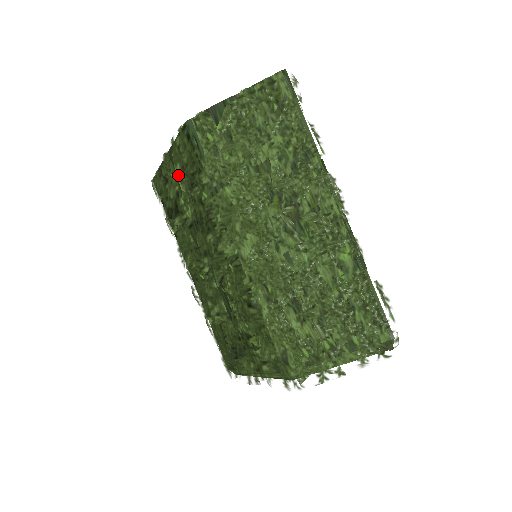
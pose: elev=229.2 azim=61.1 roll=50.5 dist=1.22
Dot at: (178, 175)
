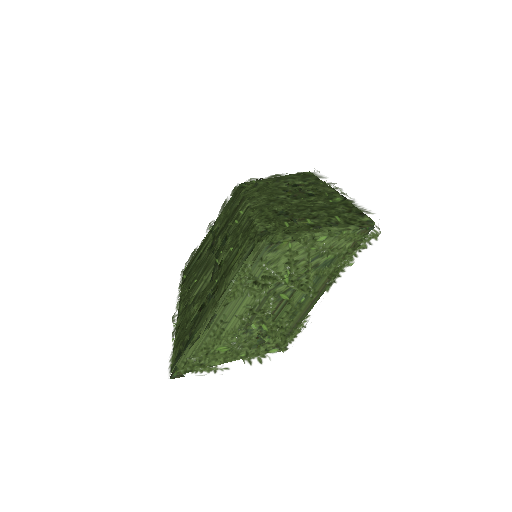
Dot at: occluded
